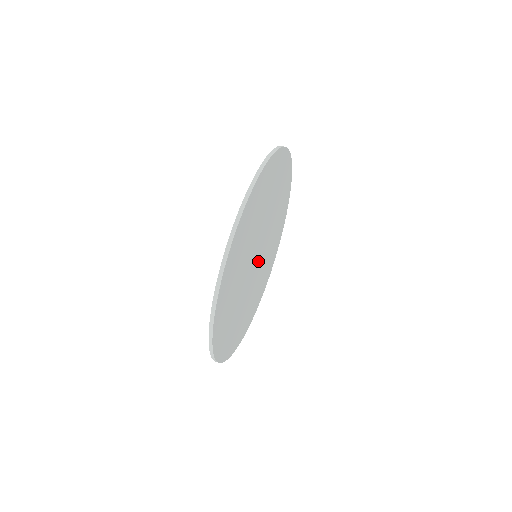
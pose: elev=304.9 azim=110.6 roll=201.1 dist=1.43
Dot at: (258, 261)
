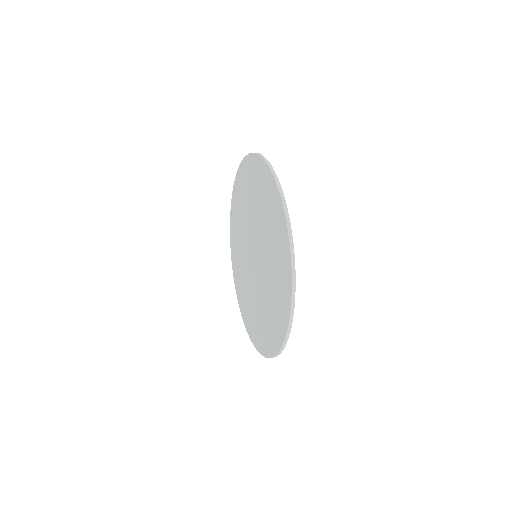
Dot at: occluded
